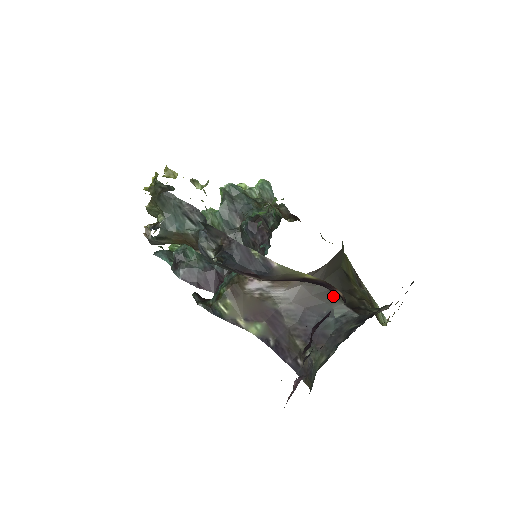
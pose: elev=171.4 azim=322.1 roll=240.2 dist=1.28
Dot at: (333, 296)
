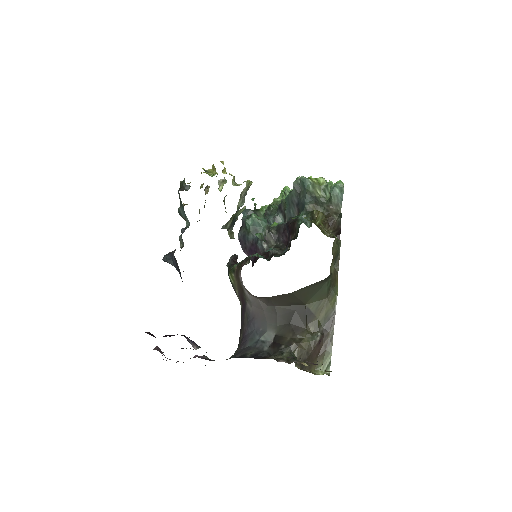
Dot at: (276, 323)
